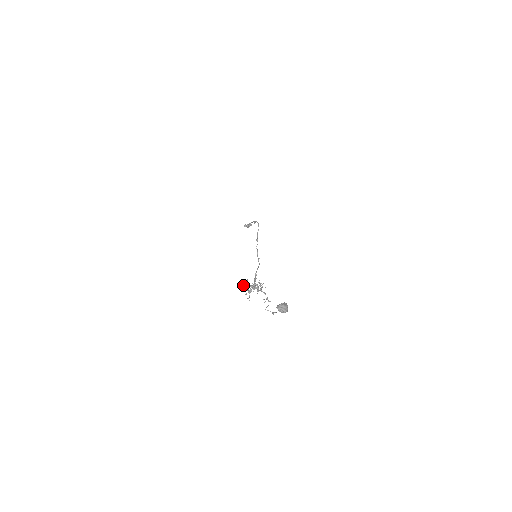
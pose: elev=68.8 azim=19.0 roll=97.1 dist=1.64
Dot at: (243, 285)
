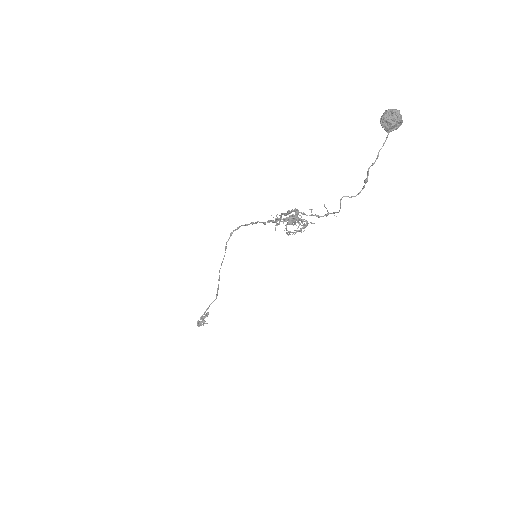
Dot at: (275, 219)
